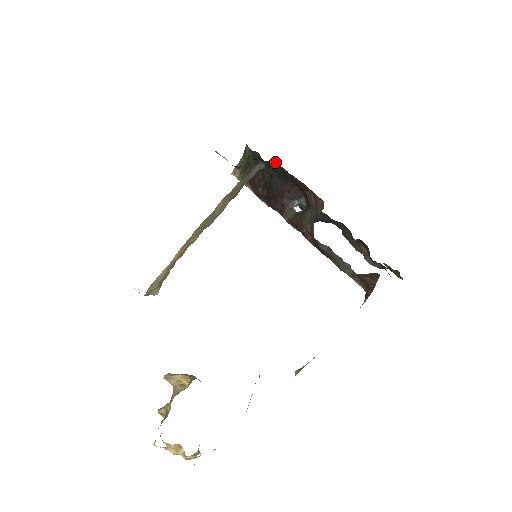
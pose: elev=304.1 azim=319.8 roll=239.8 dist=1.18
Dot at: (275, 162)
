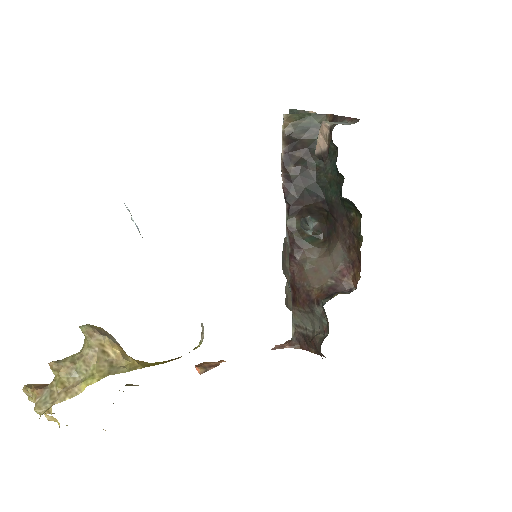
Dot at: (357, 212)
